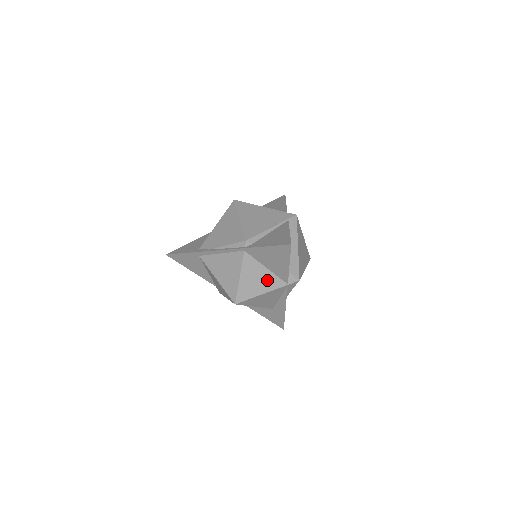
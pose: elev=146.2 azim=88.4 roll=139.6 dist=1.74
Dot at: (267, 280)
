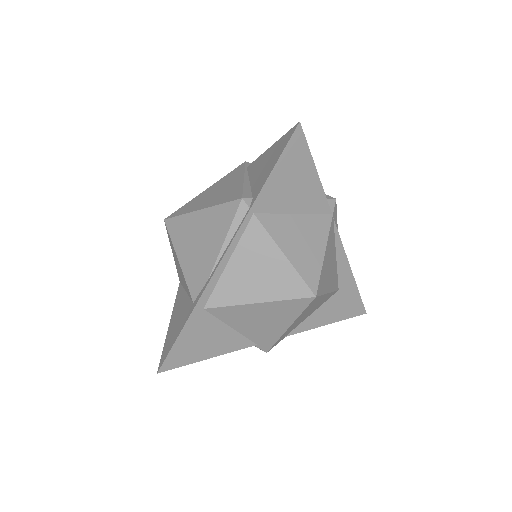
Dot at: (311, 229)
